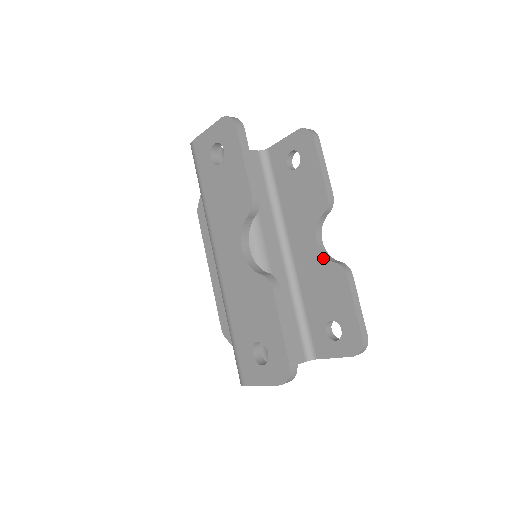
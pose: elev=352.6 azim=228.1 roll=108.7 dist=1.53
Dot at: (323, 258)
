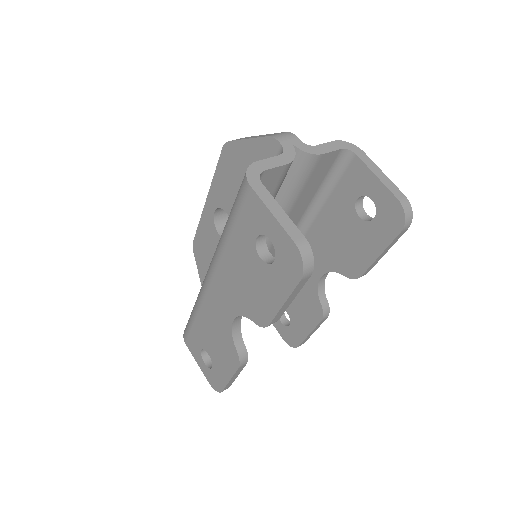
Dot at: (316, 290)
